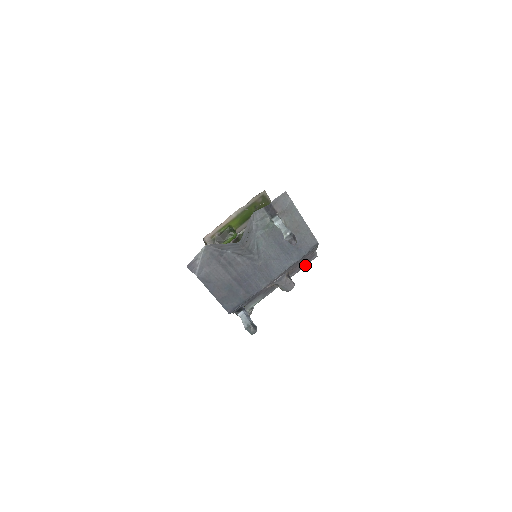
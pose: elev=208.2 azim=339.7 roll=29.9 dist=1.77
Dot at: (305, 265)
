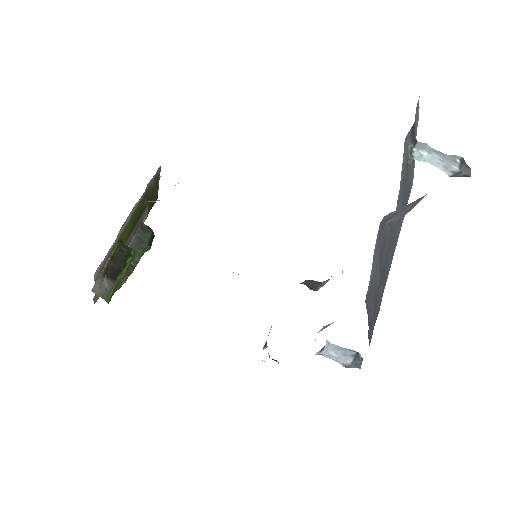
Dot at: occluded
